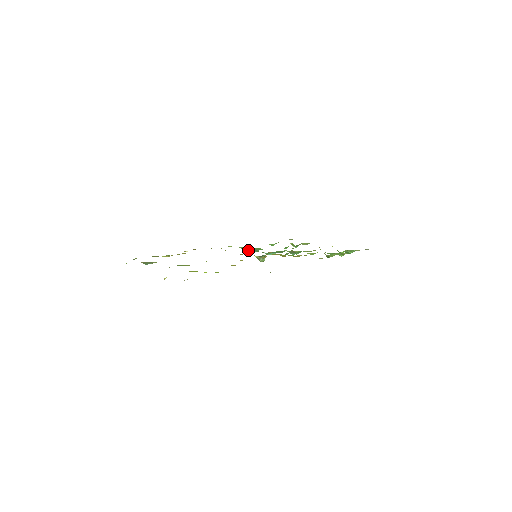
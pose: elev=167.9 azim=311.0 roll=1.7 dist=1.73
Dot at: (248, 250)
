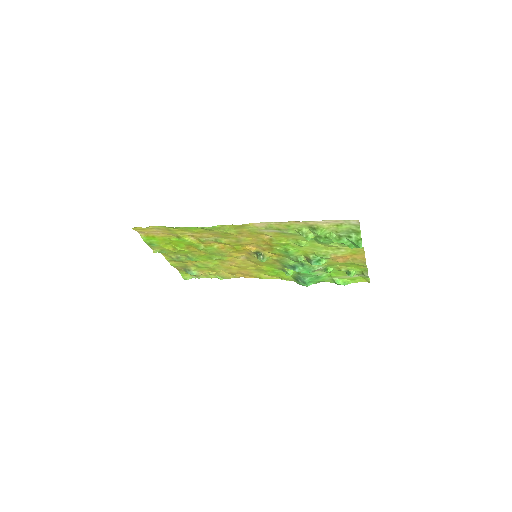
Dot at: (286, 273)
